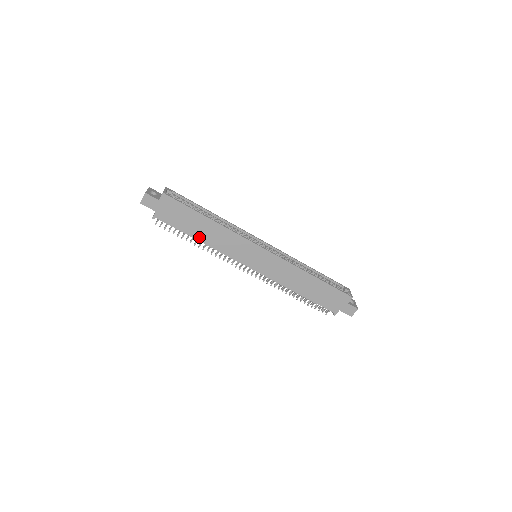
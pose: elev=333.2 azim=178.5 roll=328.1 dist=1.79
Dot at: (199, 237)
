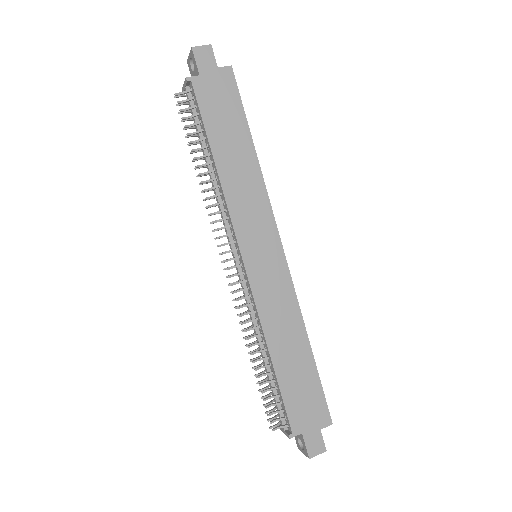
Dot at: (219, 157)
